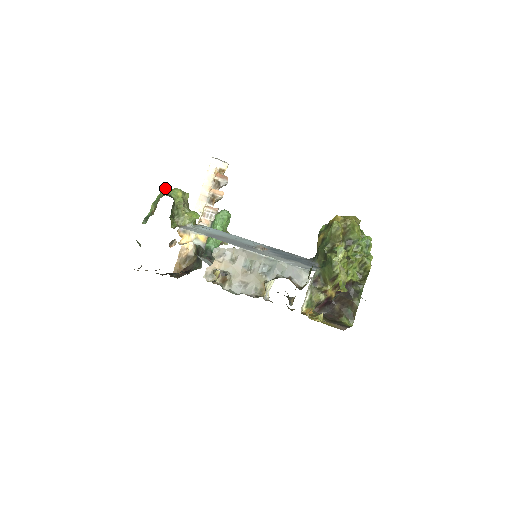
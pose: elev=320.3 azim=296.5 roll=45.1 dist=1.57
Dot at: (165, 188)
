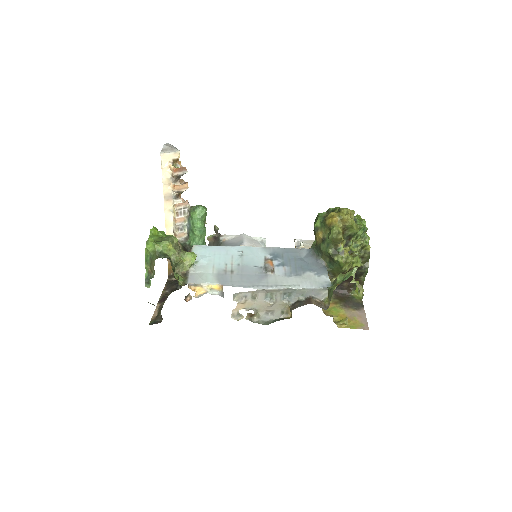
Dot at: (151, 245)
